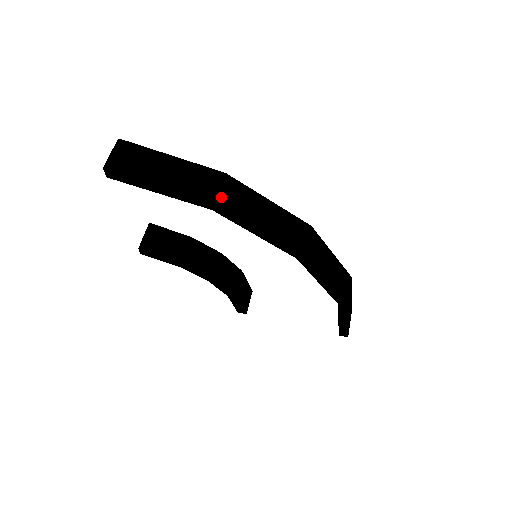
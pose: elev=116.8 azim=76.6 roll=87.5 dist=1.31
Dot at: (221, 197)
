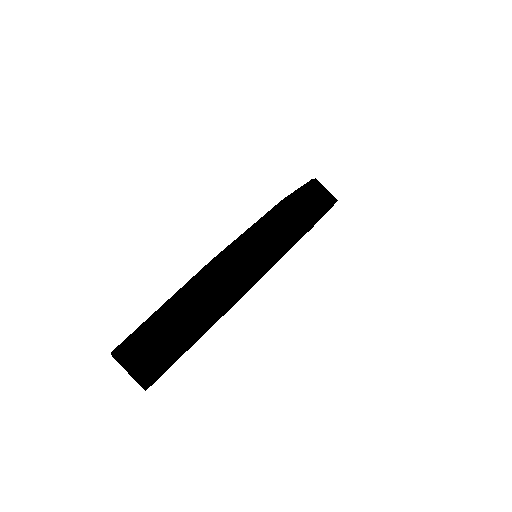
Dot at: (239, 283)
